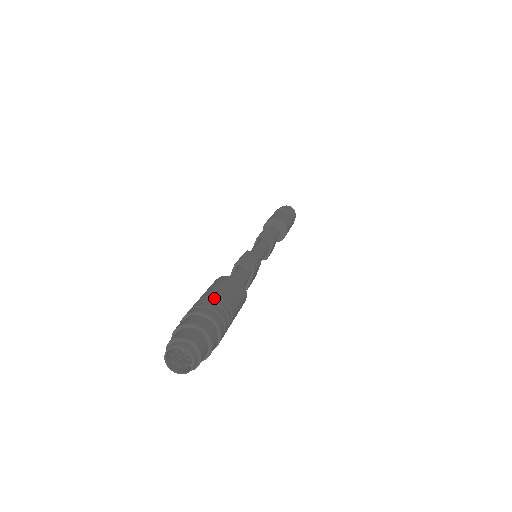
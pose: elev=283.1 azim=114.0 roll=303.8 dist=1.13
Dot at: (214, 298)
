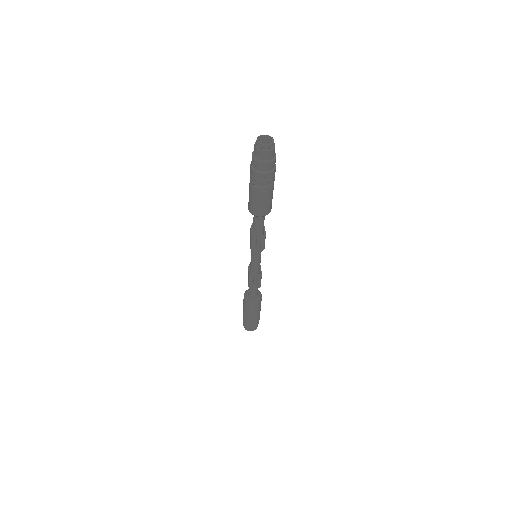
Dot at: occluded
